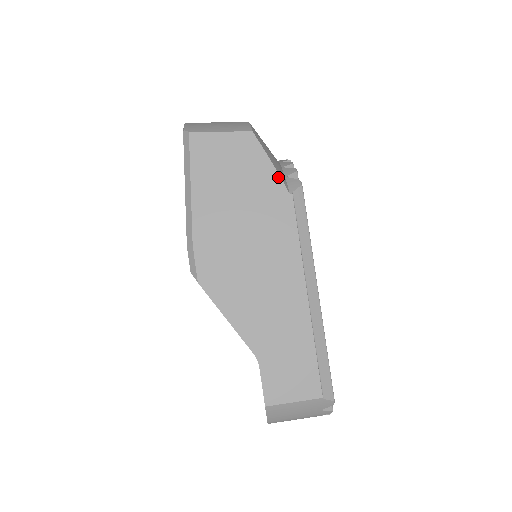
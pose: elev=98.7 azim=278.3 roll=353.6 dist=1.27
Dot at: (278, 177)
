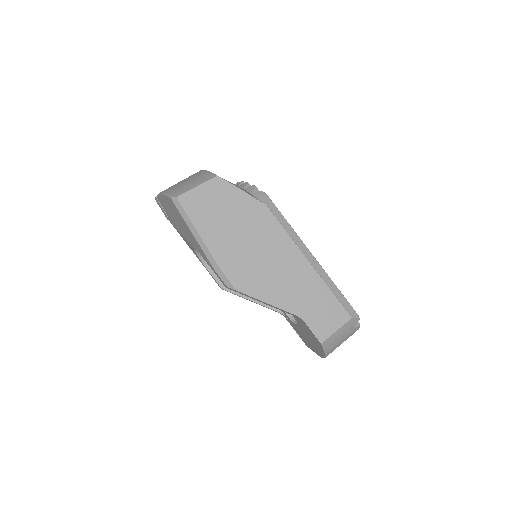
Dot at: (249, 196)
